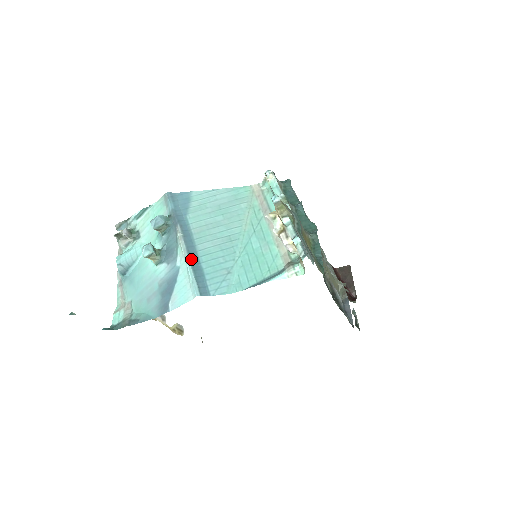
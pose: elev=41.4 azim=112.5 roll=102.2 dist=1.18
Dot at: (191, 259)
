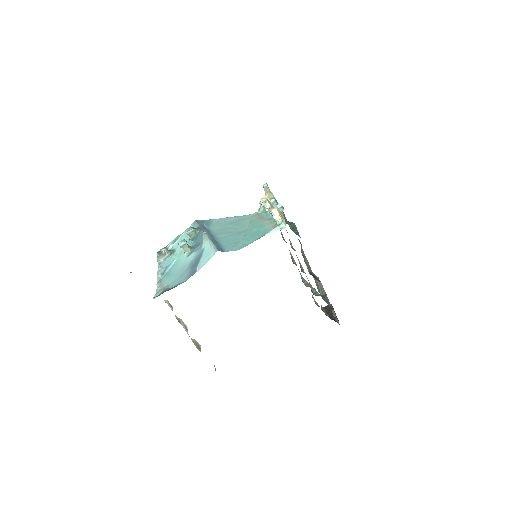
Dot at: (212, 240)
